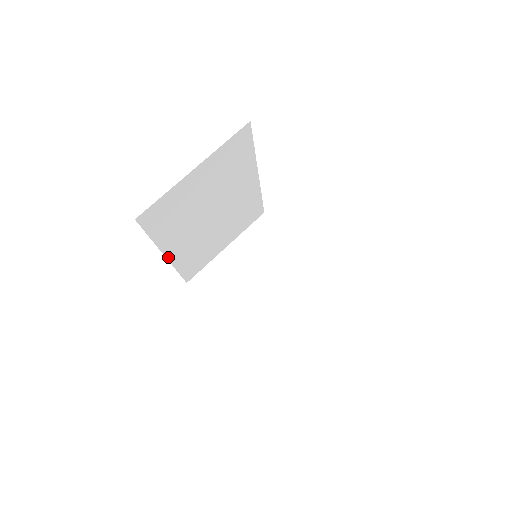
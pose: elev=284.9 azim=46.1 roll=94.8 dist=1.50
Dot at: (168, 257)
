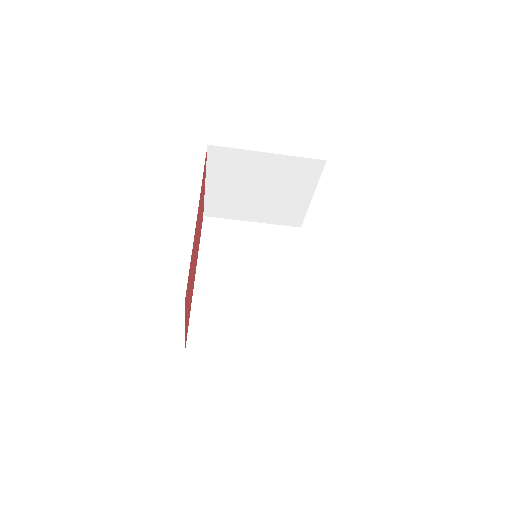
Dot at: occluded
